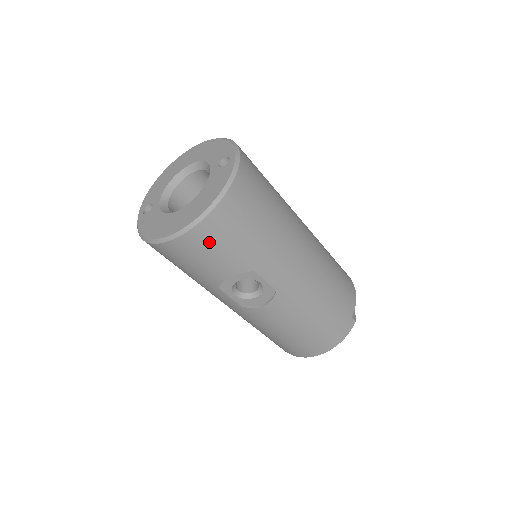
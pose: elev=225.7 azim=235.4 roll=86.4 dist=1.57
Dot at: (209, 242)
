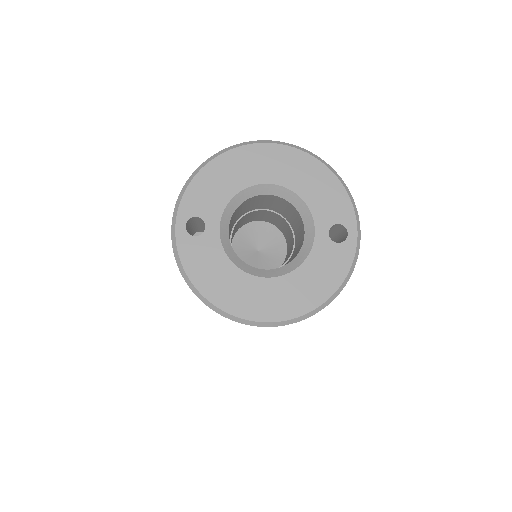
Dot at: occluded
